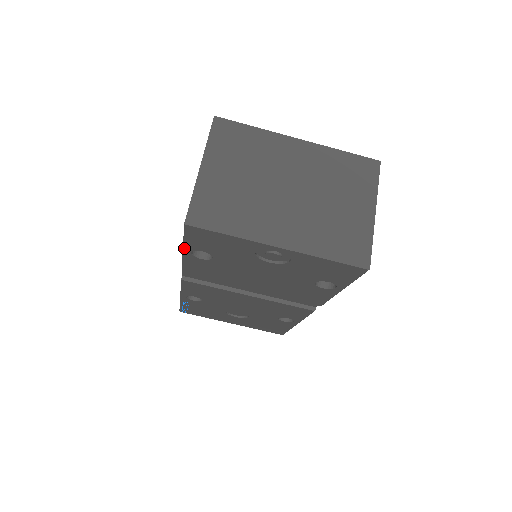
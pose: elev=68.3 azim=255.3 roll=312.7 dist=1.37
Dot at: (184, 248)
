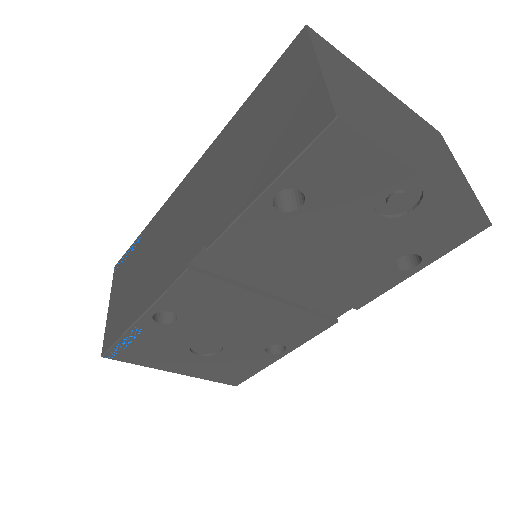
Dot at: (275, 182)
